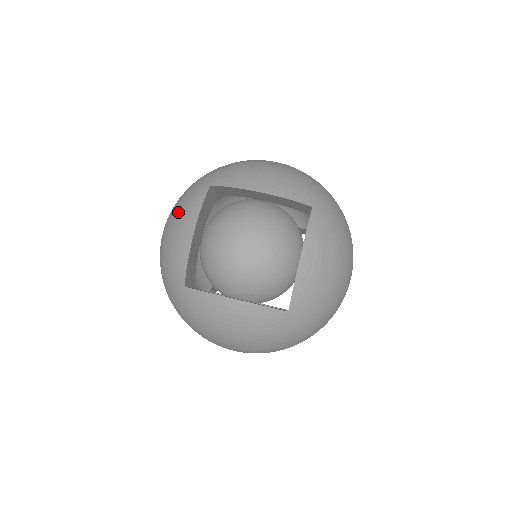
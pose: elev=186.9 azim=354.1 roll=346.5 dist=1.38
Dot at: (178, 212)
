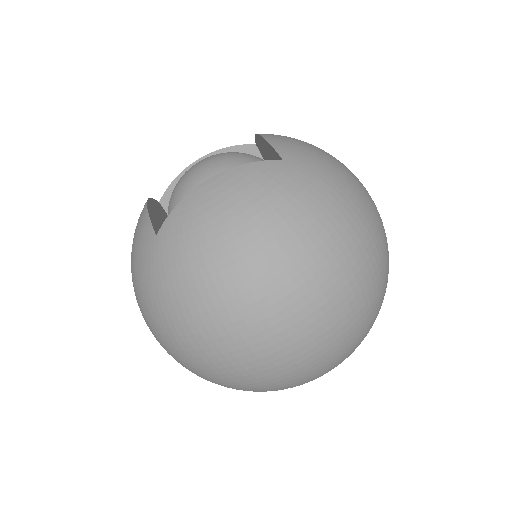
Dot at: occluded
